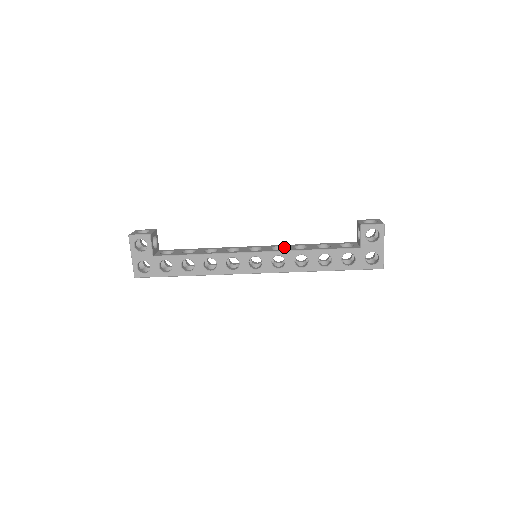
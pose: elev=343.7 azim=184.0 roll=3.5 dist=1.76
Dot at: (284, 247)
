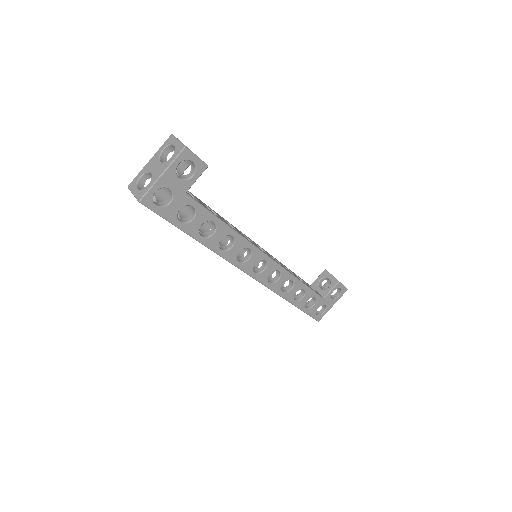
Dot at: (278, 262)
